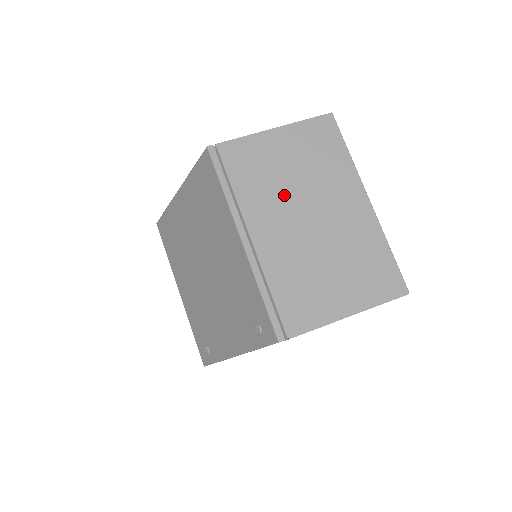
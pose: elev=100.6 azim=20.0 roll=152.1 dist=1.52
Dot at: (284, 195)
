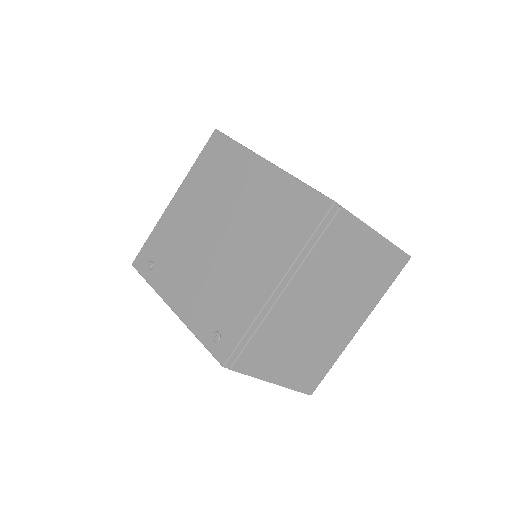
Dot at: (330, 282)
